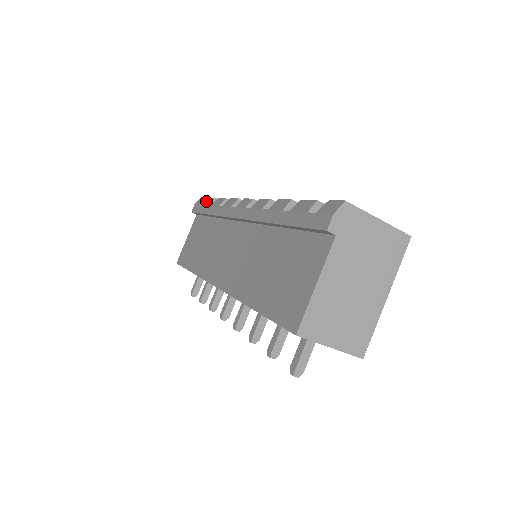
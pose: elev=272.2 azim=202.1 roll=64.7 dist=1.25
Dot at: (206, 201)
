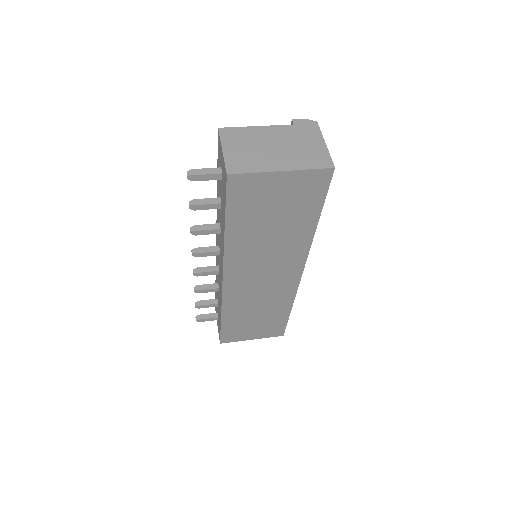
Dot at: occluded
